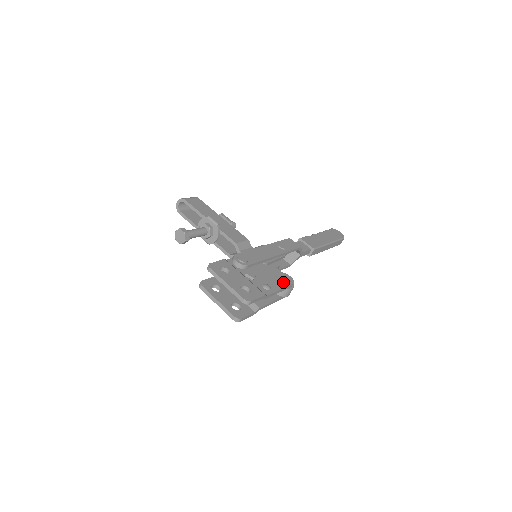
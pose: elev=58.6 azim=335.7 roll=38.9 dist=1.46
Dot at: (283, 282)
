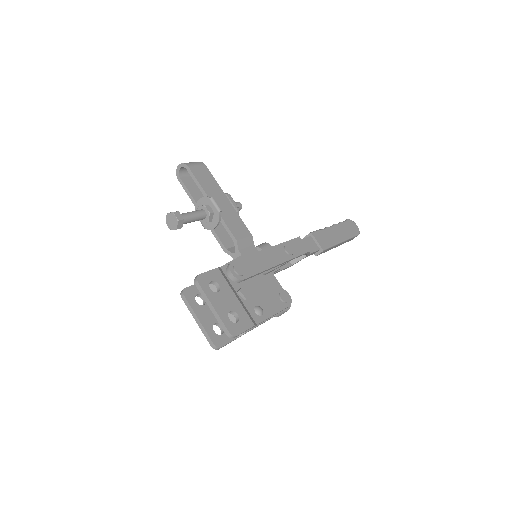
Dot at: (279, 303)
